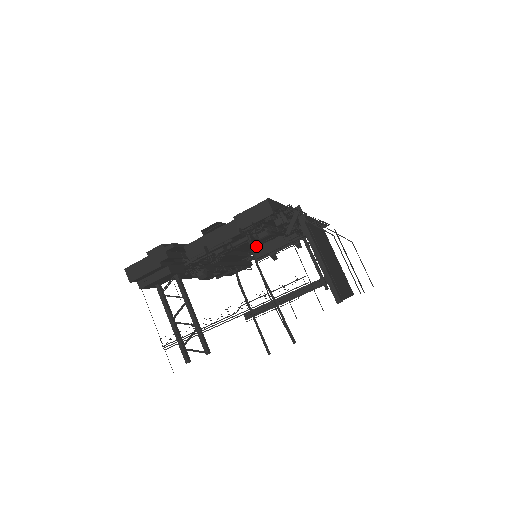
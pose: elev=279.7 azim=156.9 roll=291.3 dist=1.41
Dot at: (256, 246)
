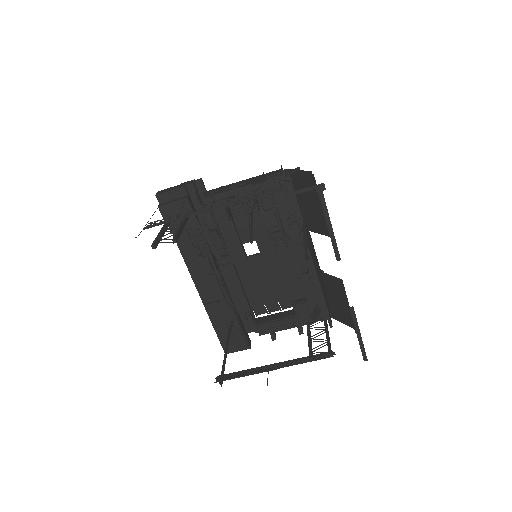
Dot at: (261, 302)
